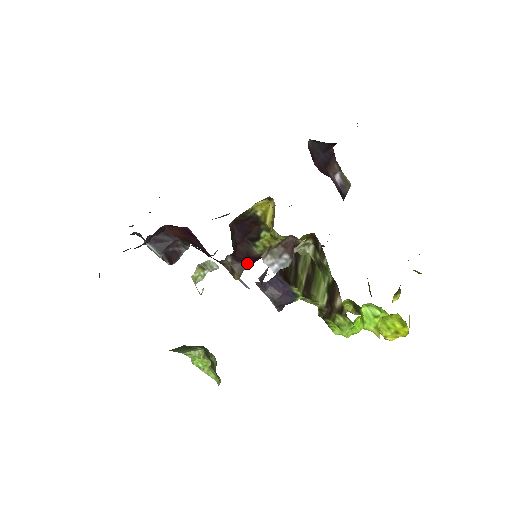
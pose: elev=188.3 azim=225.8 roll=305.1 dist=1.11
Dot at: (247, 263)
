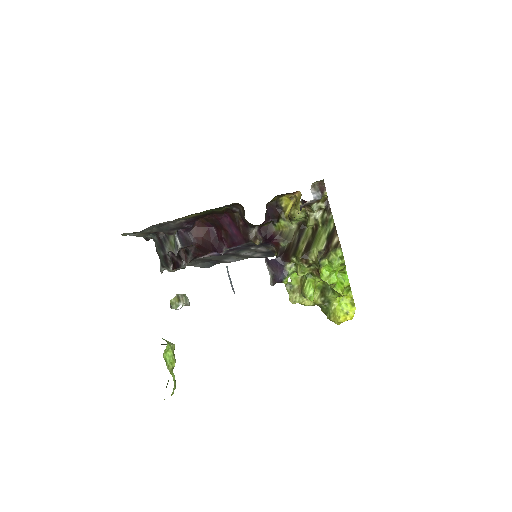
Dot at: (264, 238)
